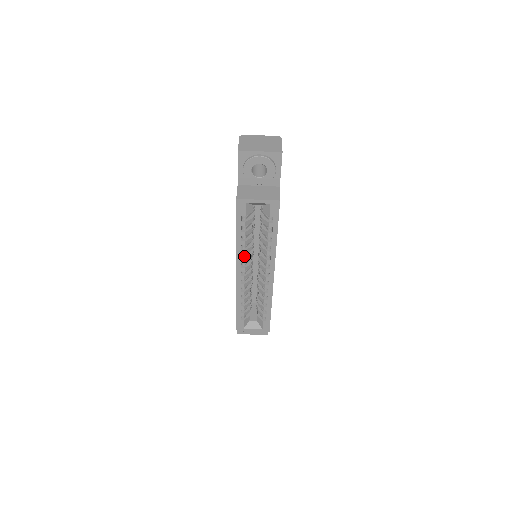
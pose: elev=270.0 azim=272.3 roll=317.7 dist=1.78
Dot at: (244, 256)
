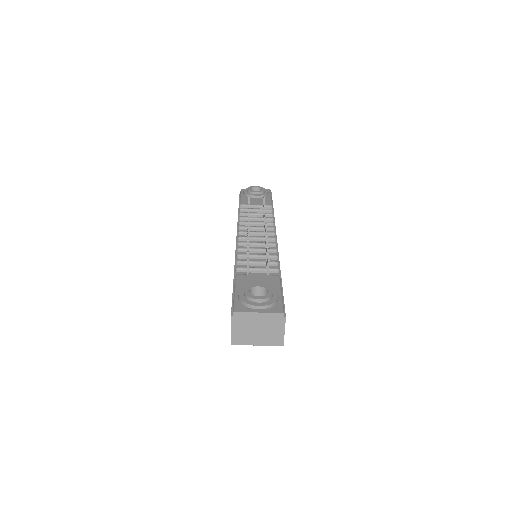
Dot at: occluded
